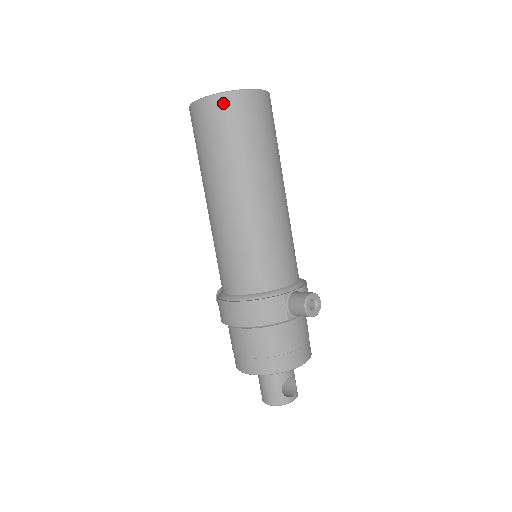
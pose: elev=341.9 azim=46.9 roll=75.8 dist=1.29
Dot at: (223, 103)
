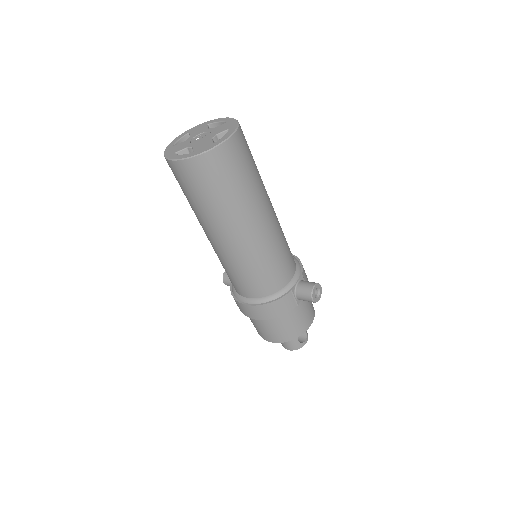
Dot at: (206, 162)
